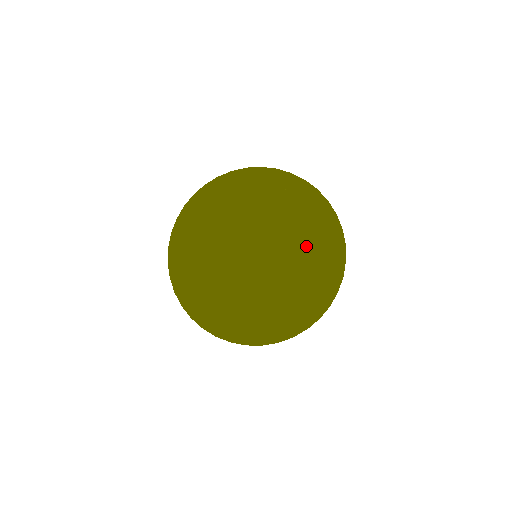
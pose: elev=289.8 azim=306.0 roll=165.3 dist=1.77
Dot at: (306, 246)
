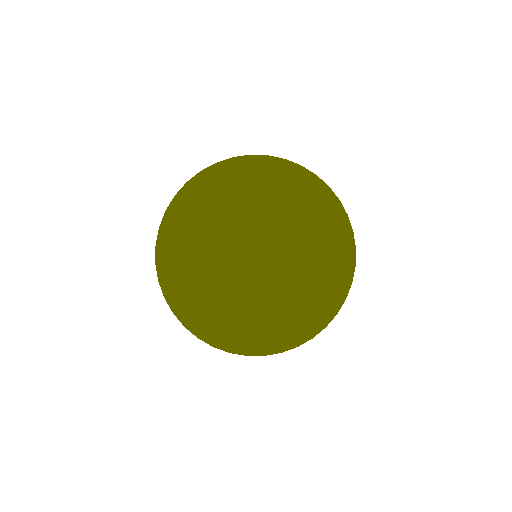
Dot at: (304, 222)
